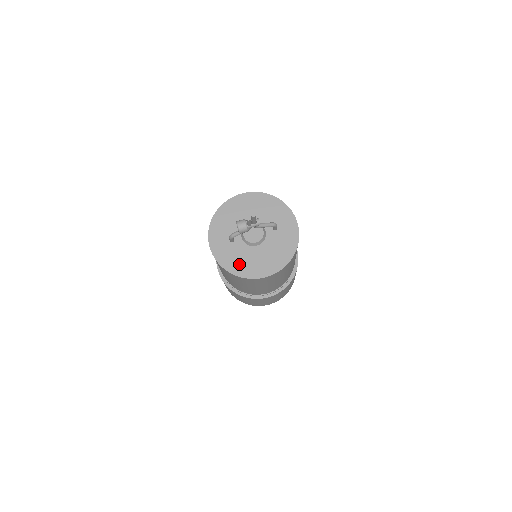
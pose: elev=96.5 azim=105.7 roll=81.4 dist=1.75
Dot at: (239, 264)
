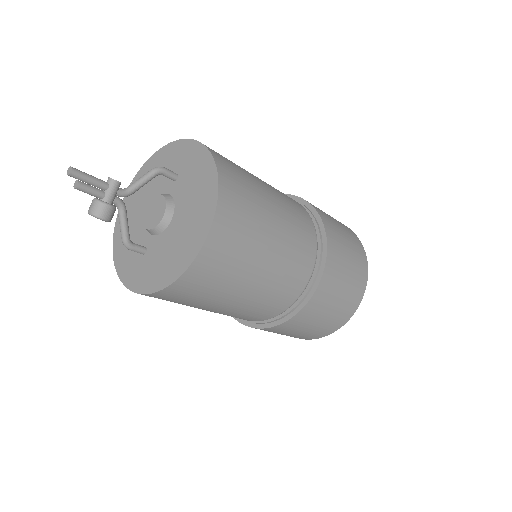
Dot at: (168, 264)
